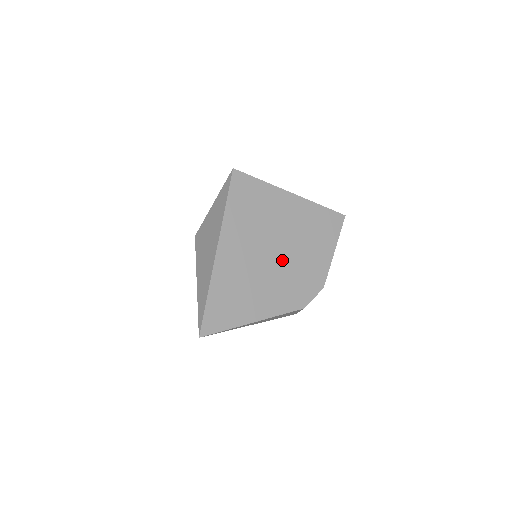
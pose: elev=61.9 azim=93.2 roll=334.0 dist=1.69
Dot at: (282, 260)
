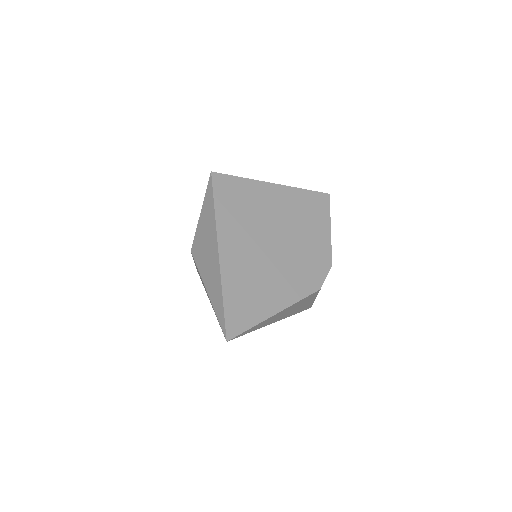
Dot at: (284, 247)
